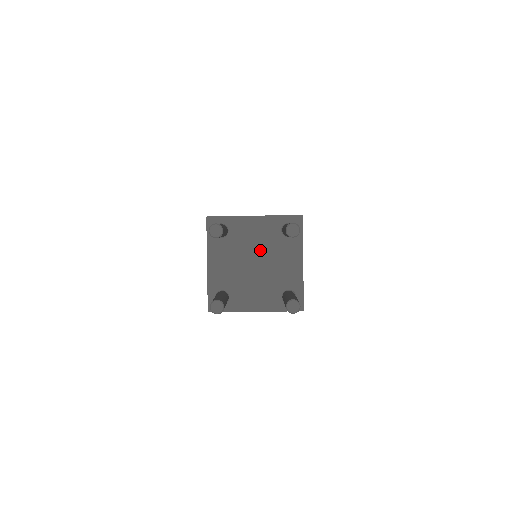
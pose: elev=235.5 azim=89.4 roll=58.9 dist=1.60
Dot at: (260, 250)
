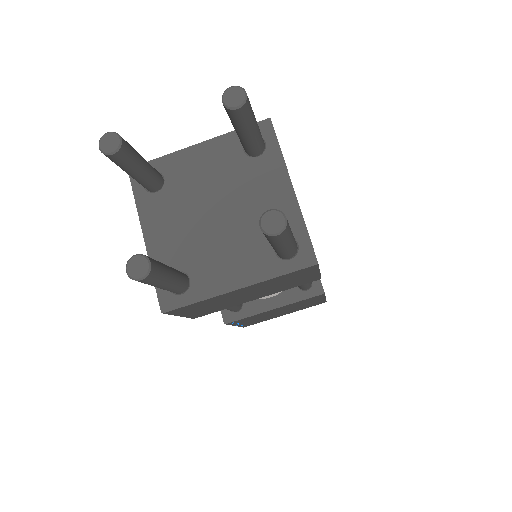
Dot at: (219, 190)
